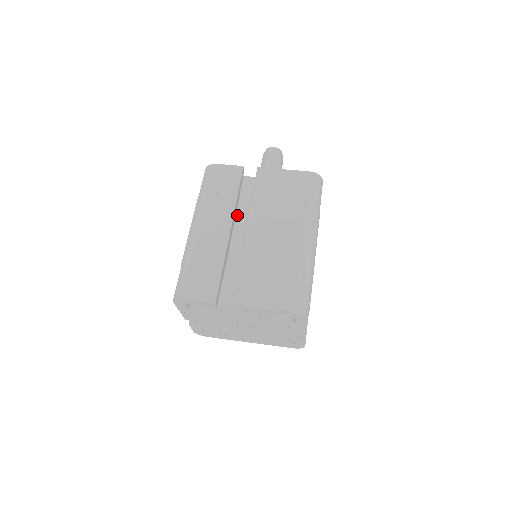
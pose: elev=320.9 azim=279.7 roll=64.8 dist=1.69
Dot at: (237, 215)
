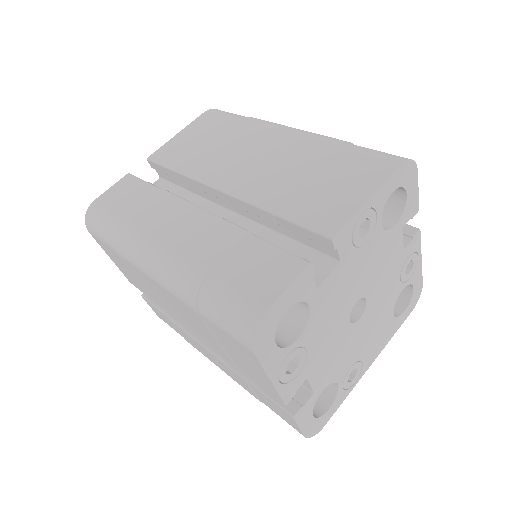
Dot at: occluded
